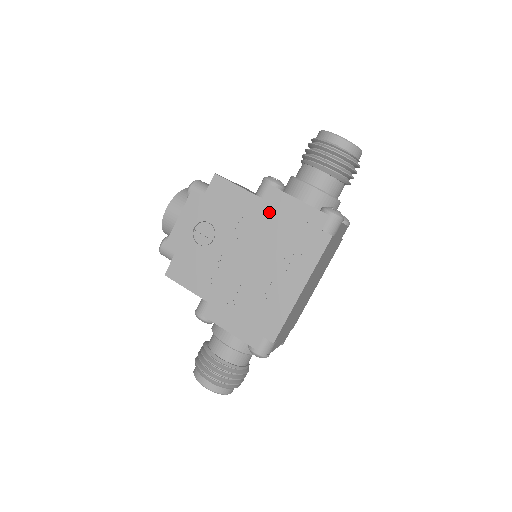
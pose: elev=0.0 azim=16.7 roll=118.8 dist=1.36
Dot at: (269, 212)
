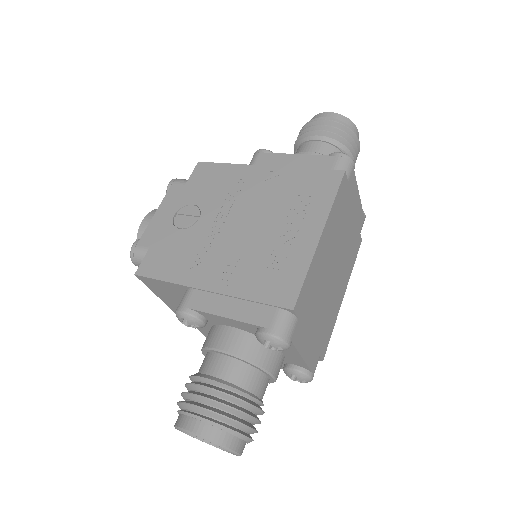
Dot at: (264, 174)
